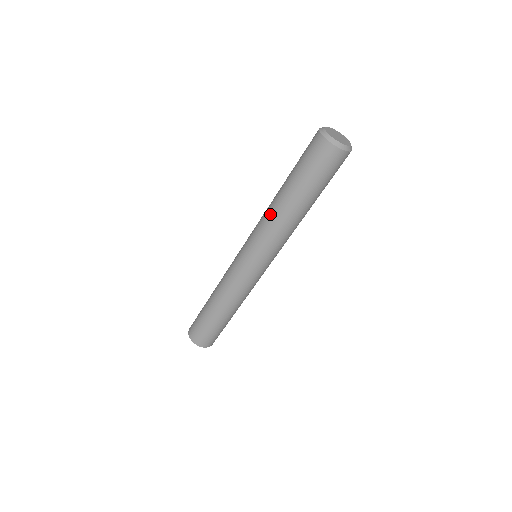
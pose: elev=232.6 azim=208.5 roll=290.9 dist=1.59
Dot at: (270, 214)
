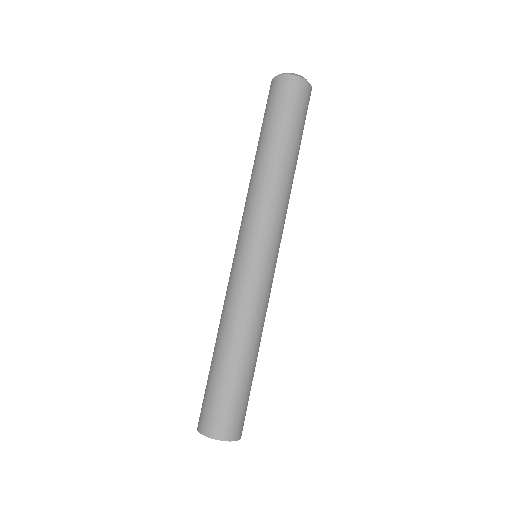
Dot at: (265, 181)
